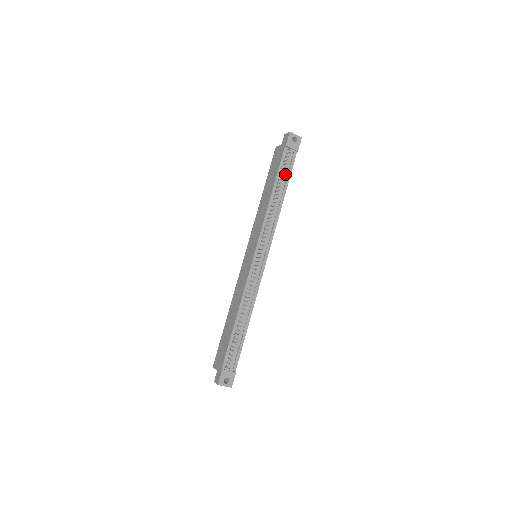
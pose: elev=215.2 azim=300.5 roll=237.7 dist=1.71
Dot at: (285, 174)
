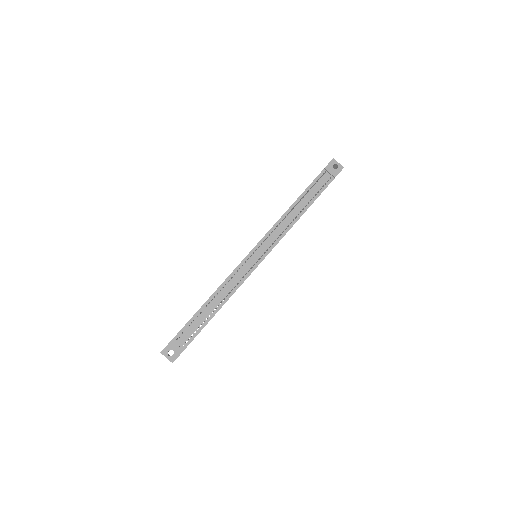
Dot at: (314, 193)
